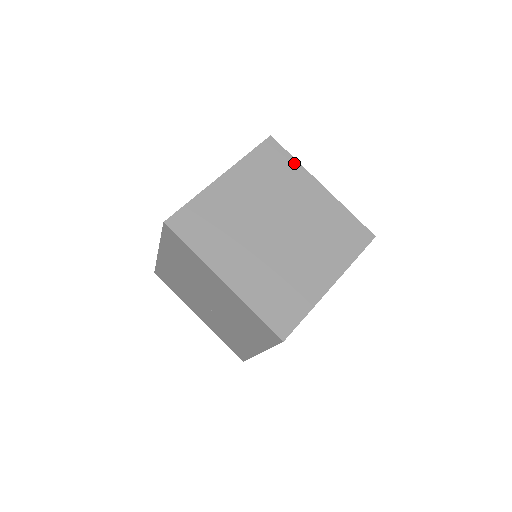
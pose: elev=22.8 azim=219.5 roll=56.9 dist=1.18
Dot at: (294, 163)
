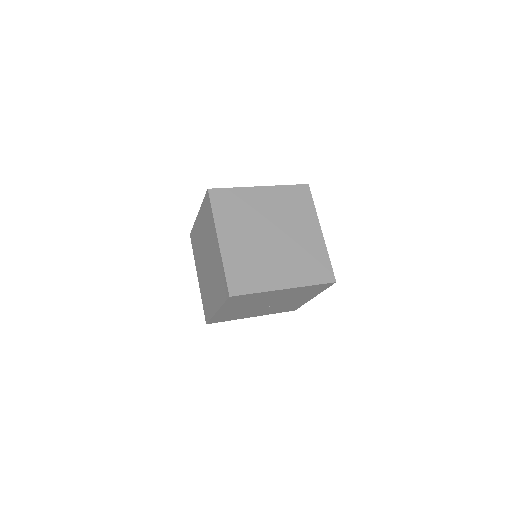
Dot at: (235, 191)
